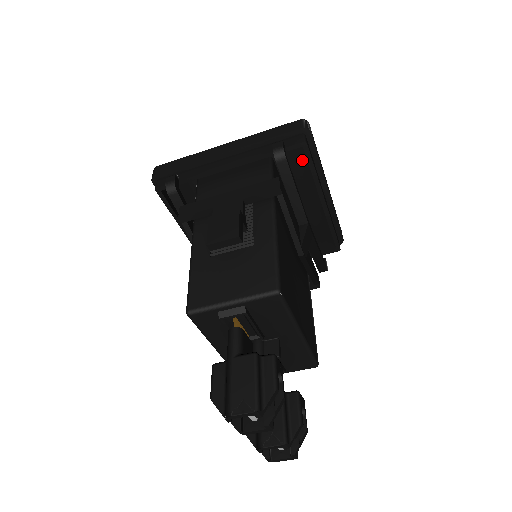
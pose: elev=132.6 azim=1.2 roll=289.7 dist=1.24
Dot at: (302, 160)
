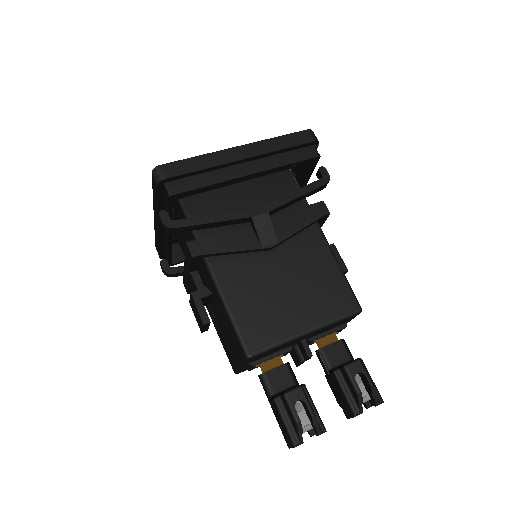
Dot at: occluded
